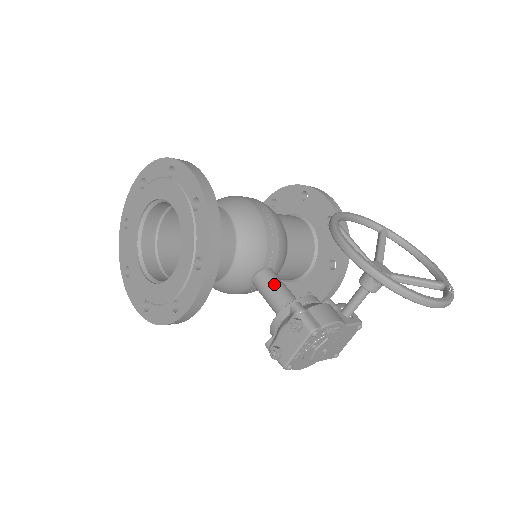
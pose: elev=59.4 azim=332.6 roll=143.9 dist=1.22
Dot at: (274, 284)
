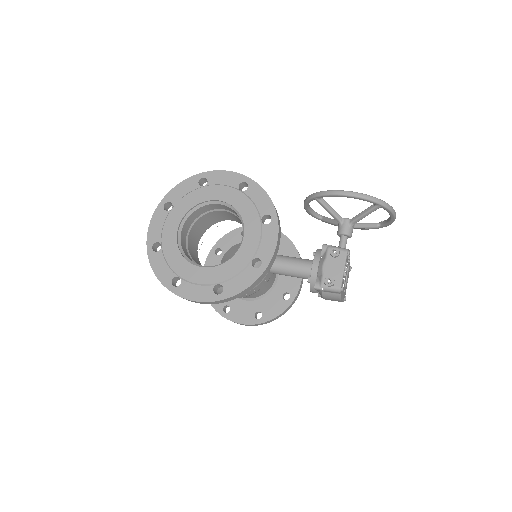
Dot at: (289, 257)
